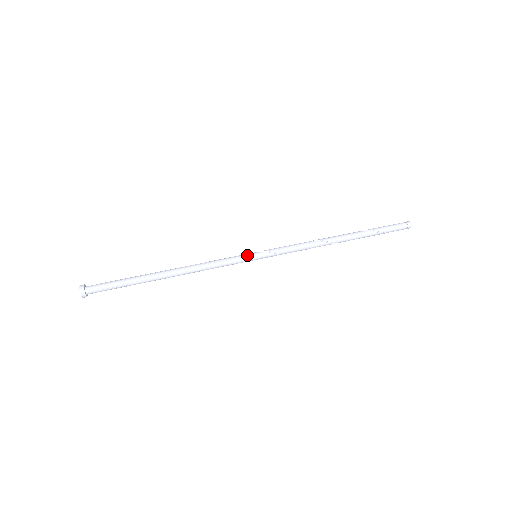
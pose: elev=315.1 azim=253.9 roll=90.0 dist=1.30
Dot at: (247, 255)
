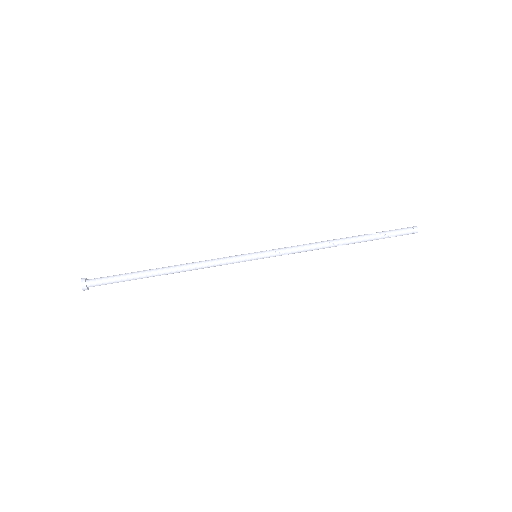
Dot at: (246, 254)
